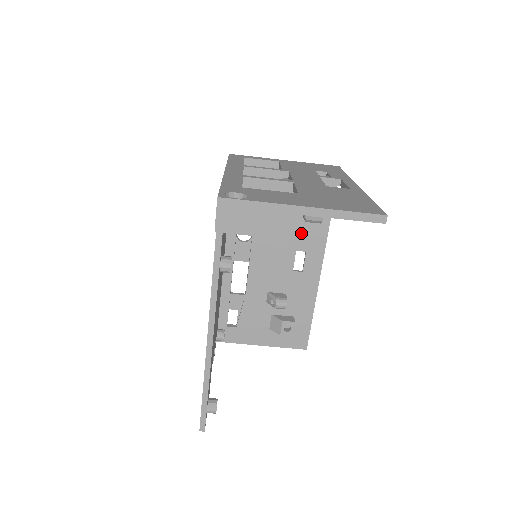
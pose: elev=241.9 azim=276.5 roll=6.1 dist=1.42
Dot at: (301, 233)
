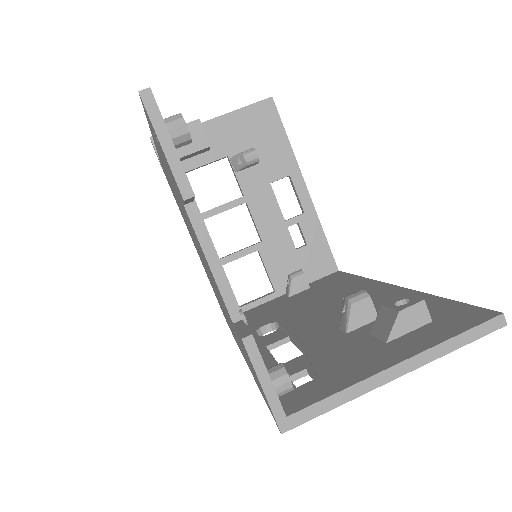
Dot at: (336, 294)
